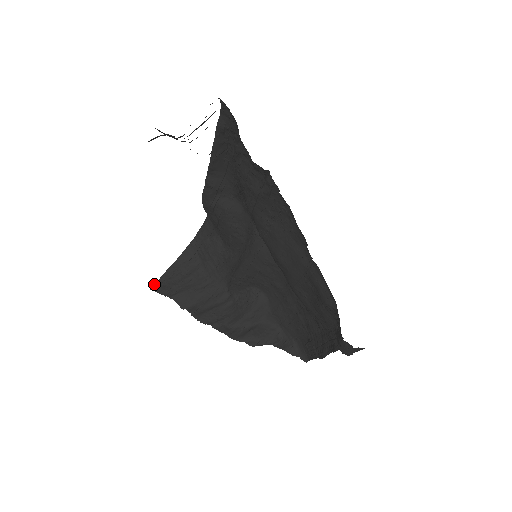
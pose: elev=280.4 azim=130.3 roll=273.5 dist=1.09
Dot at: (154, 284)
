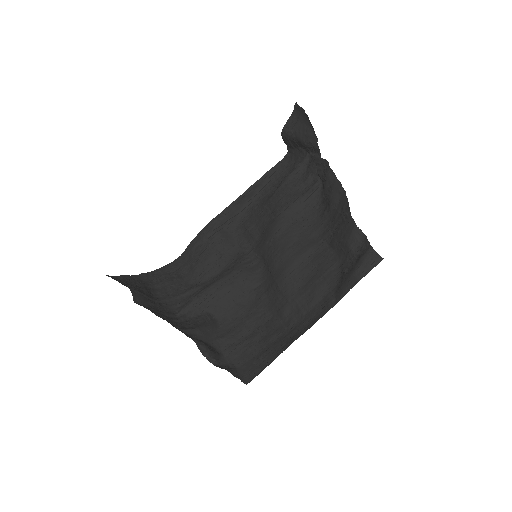
Dot at: occluded
